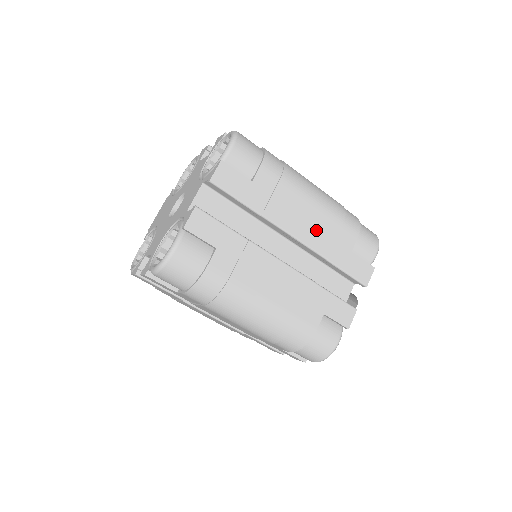
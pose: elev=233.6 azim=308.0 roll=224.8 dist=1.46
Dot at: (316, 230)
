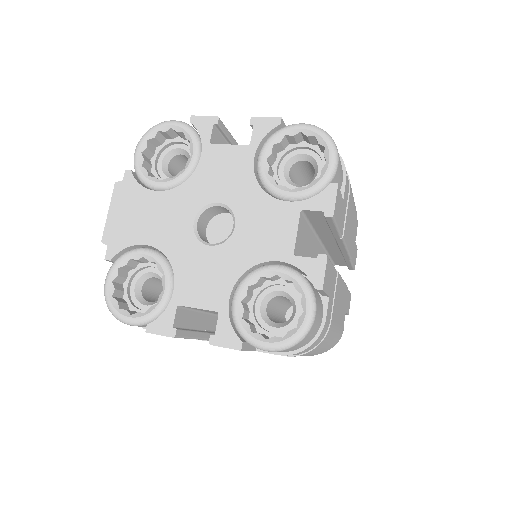
Dot at: (352, 233)
